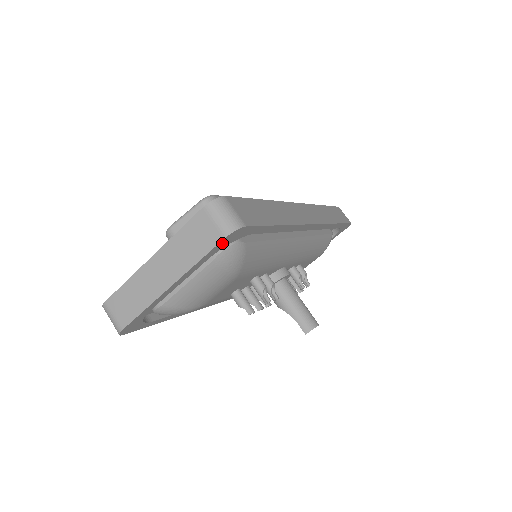
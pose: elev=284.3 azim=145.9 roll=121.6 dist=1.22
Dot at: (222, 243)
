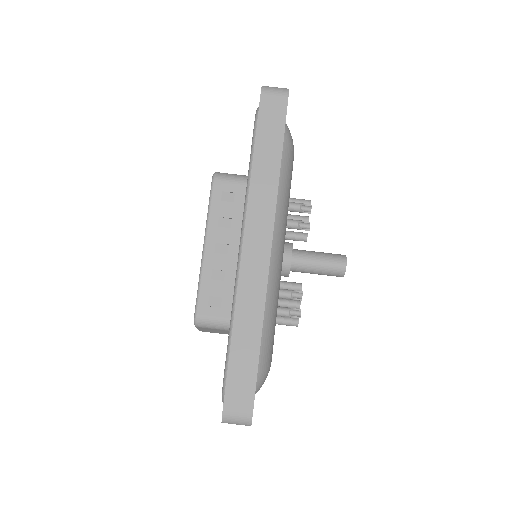
Dot at: occluded
